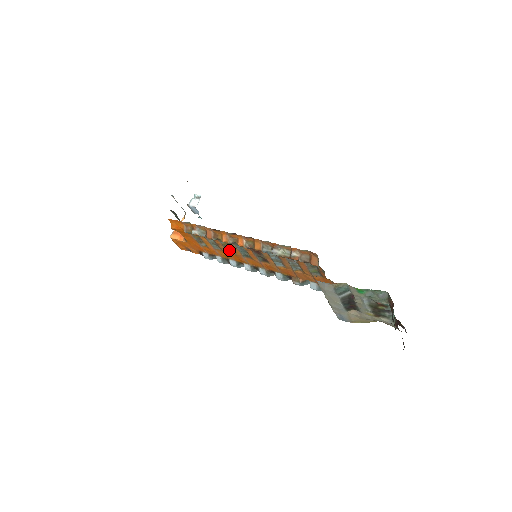
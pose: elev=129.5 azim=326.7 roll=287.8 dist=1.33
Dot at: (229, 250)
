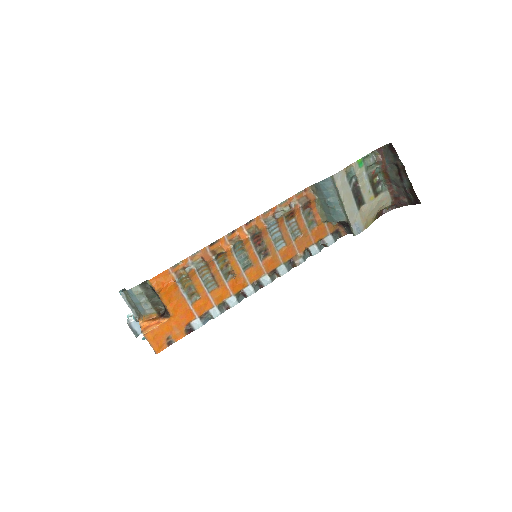
Dot at: (226, 277)
